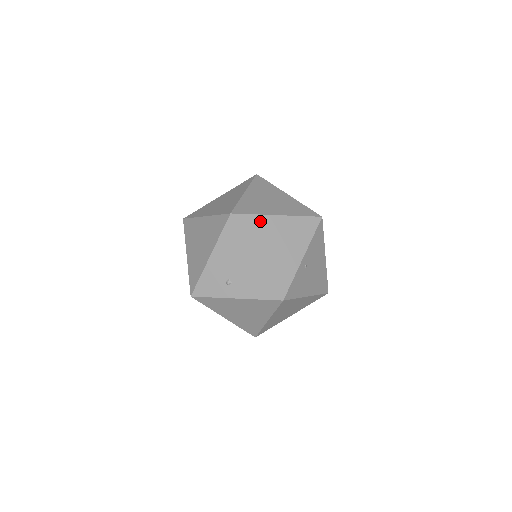
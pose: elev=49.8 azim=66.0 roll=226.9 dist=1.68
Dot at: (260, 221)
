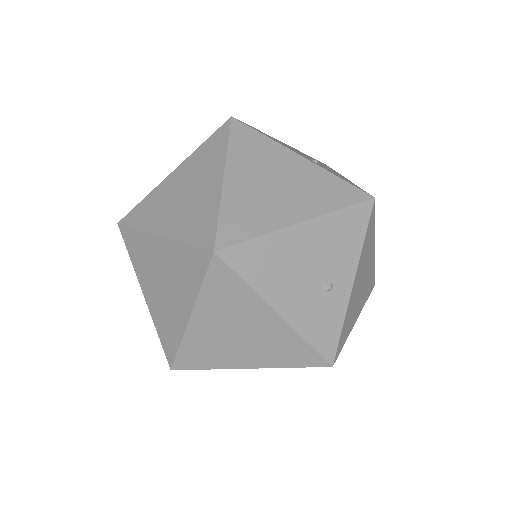
Dot at: occluded
